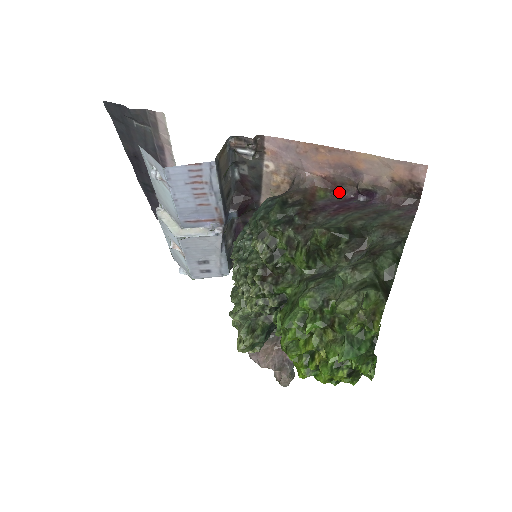
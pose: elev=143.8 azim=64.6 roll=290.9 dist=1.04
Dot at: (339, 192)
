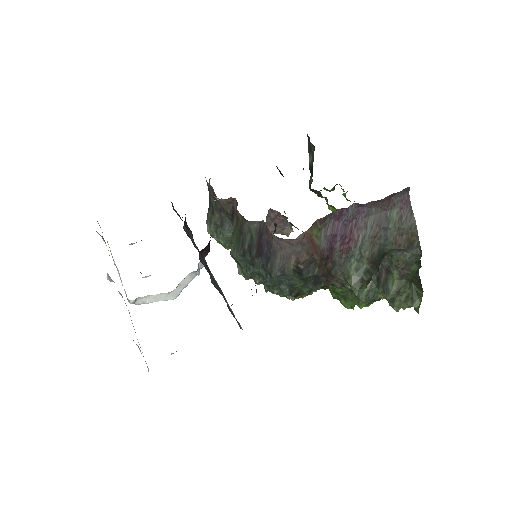
Dot at: (327, 216)
